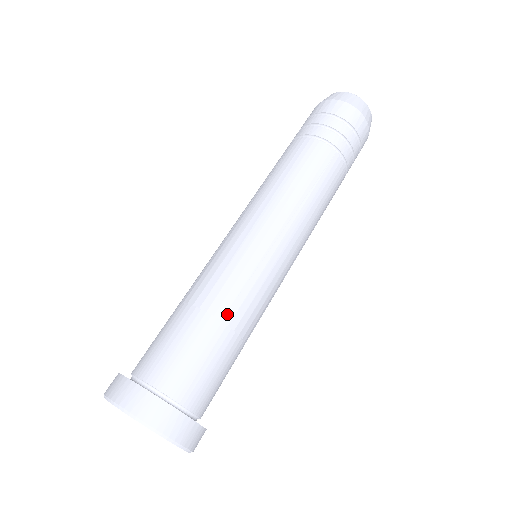
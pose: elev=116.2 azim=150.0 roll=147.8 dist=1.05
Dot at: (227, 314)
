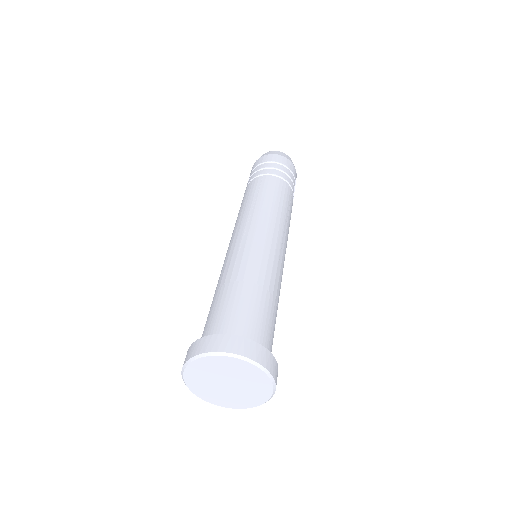
Dot at: (274, 291)
